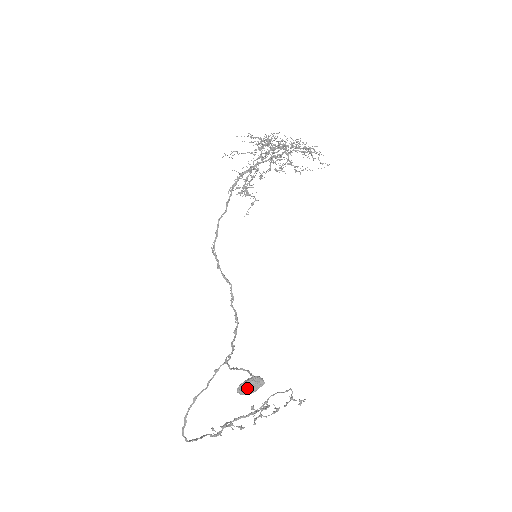
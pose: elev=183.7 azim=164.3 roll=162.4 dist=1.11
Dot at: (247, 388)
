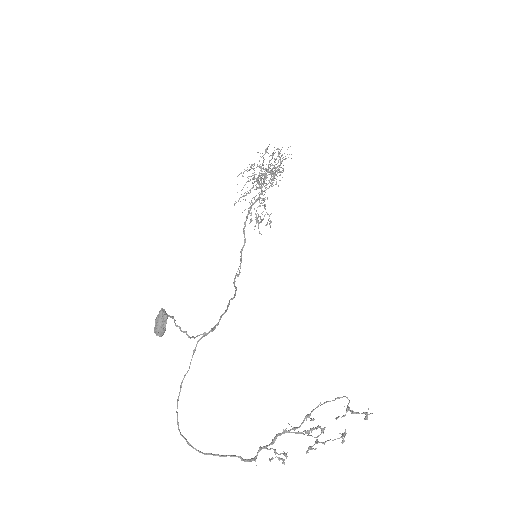
Dot at: (156, 324)
